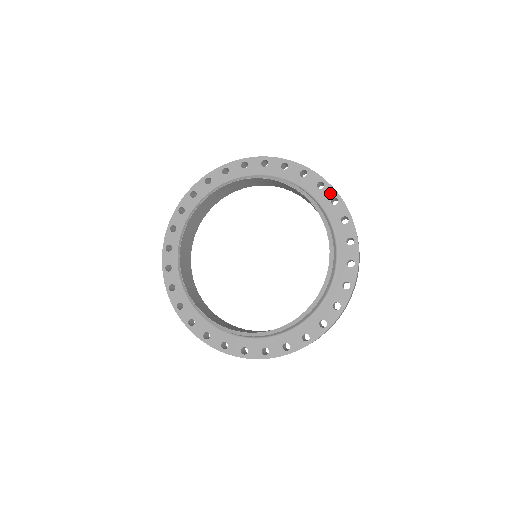
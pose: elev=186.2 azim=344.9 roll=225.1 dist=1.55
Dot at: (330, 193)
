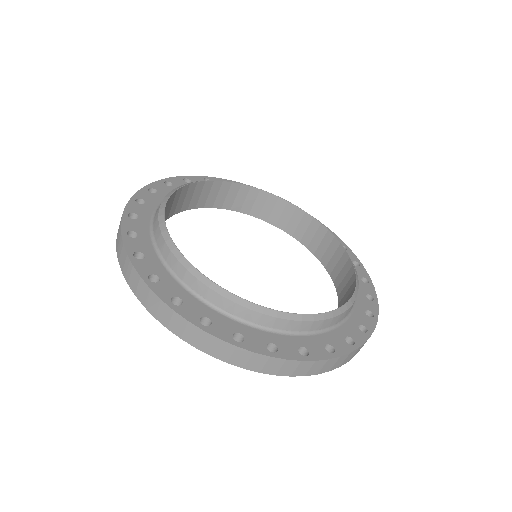
Dot at: occluded
